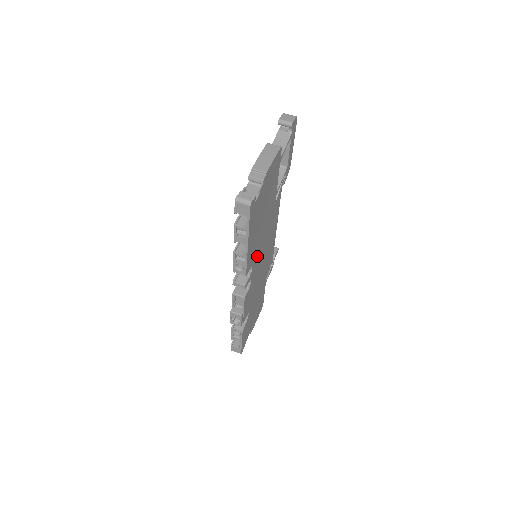
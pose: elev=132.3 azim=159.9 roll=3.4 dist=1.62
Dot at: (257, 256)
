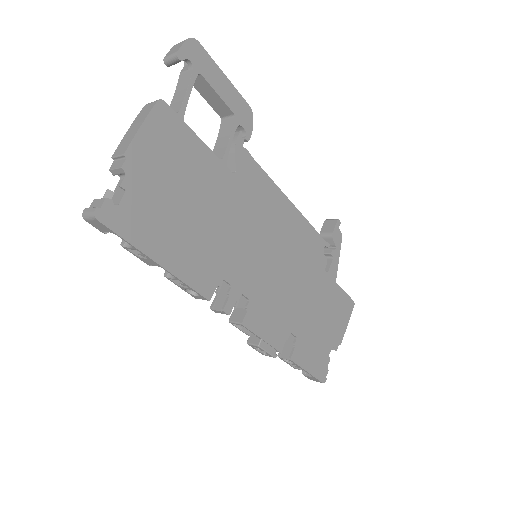
Dot at: (235, 261)
